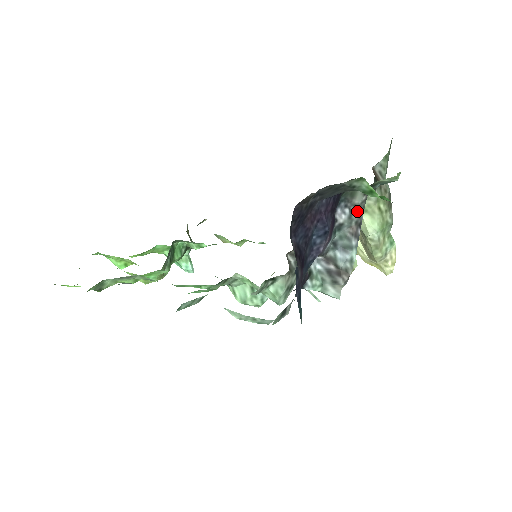
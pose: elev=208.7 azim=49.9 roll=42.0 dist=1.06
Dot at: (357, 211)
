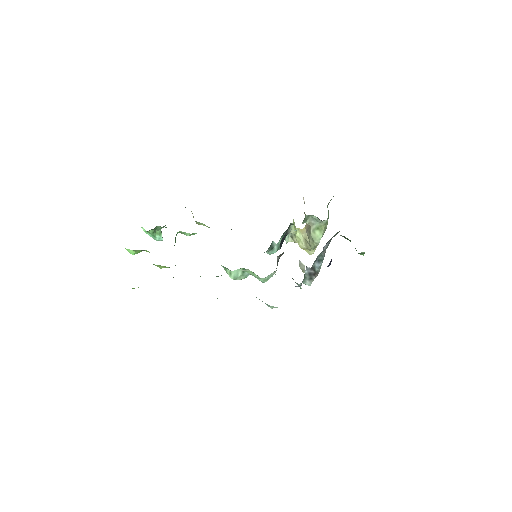
Dot at: occluded
